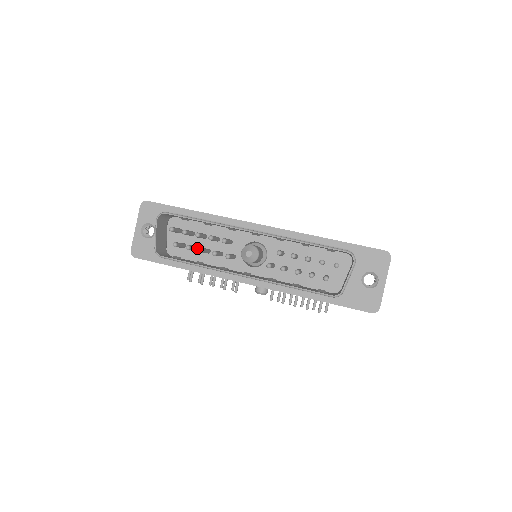
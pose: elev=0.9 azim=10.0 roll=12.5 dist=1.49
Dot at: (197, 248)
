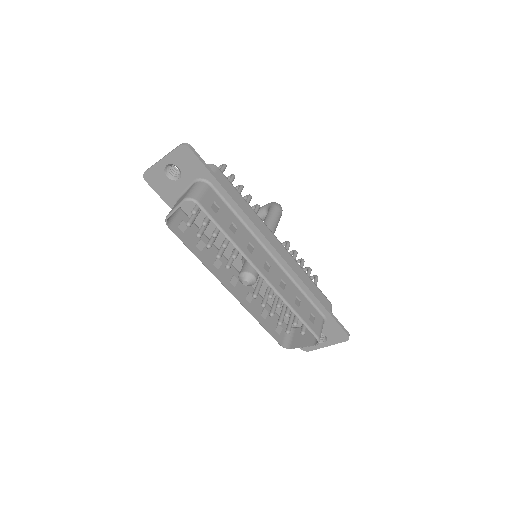
Dot at: (209, 222)
